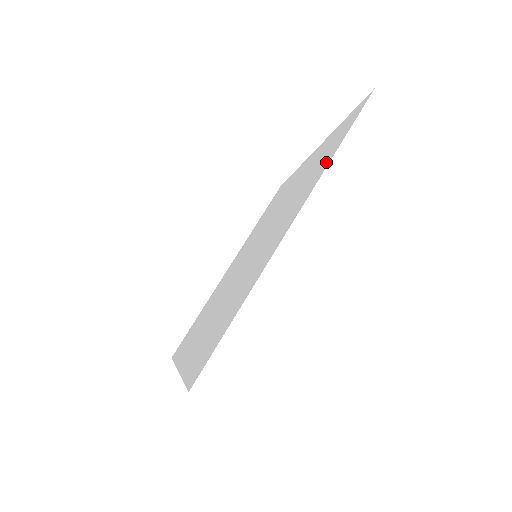
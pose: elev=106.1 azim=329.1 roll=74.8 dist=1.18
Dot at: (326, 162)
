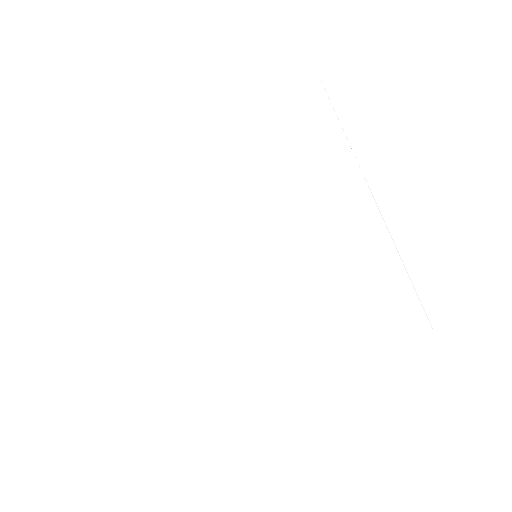
Dot at: (357, 344)
